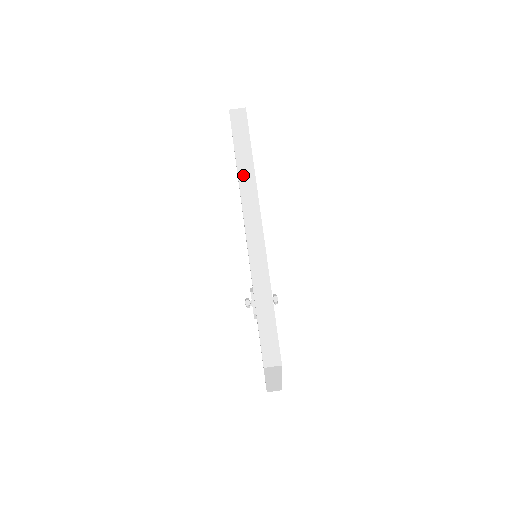
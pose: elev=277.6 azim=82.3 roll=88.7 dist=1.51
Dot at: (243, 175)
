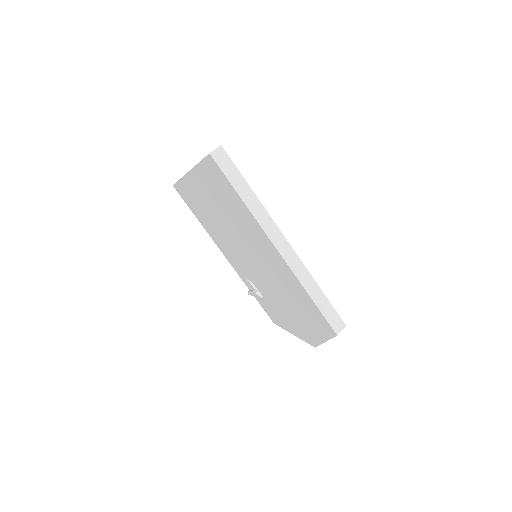
Dot at: (250, 204)
